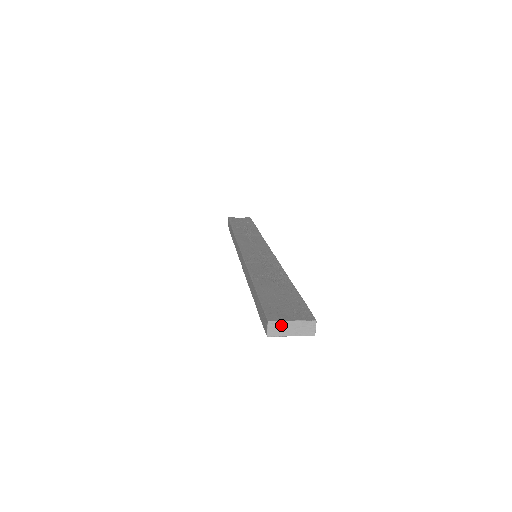
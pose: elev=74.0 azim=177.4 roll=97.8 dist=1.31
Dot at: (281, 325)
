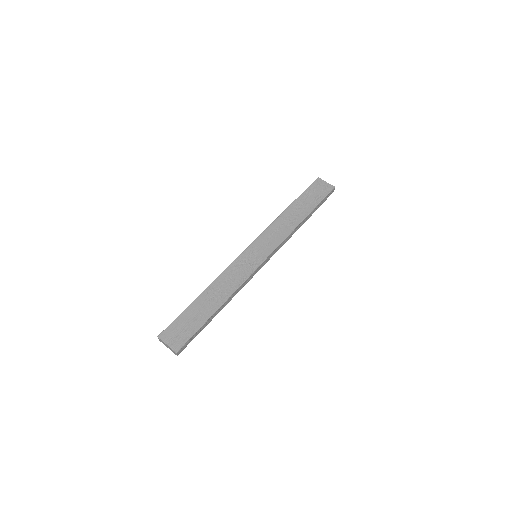
Dot at: (163, 342)
